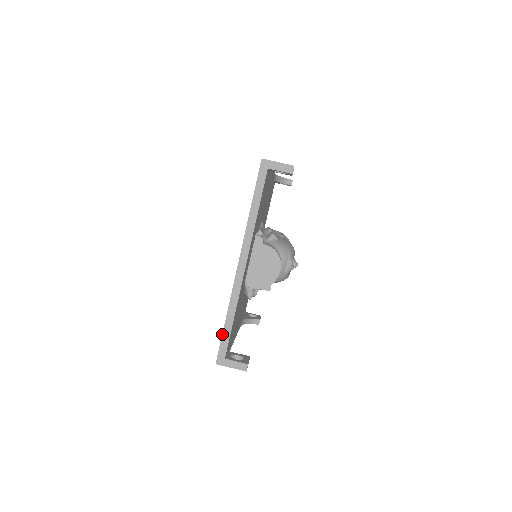
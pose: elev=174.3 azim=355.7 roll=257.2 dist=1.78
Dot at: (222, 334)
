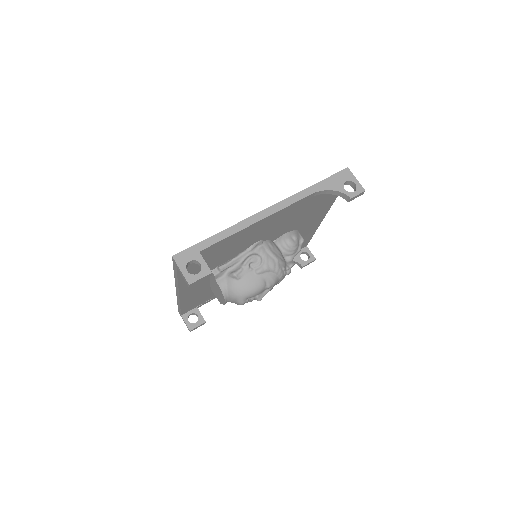
Dot at: (178, 306)
